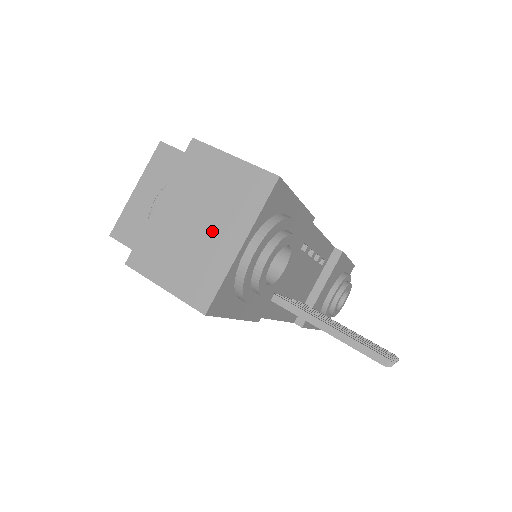
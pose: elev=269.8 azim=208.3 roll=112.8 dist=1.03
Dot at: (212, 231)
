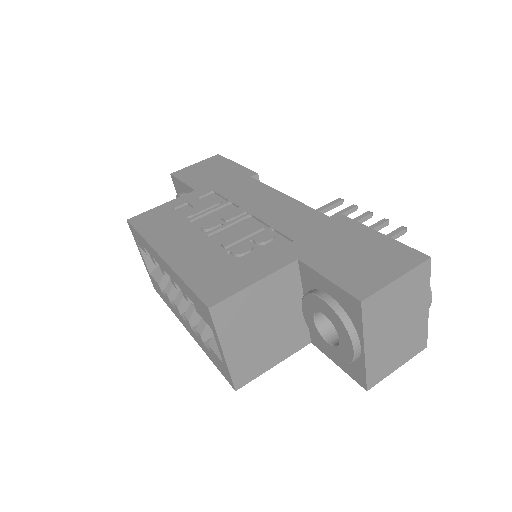
Dot at: (409, 321)
